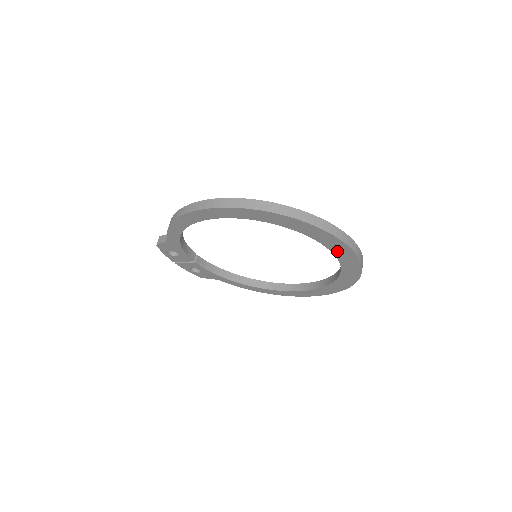
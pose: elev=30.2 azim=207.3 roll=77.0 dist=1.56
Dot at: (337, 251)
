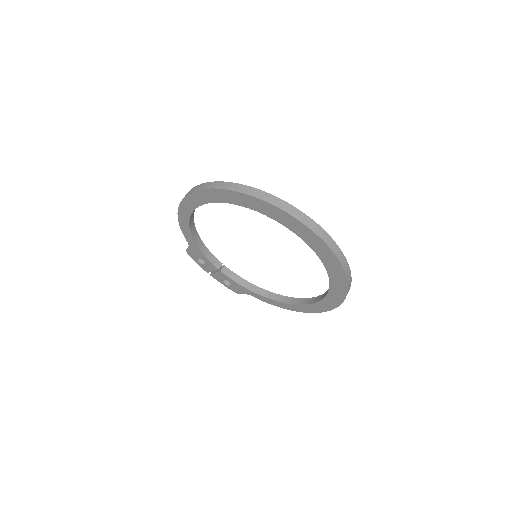
Dot at: (299, 232)
